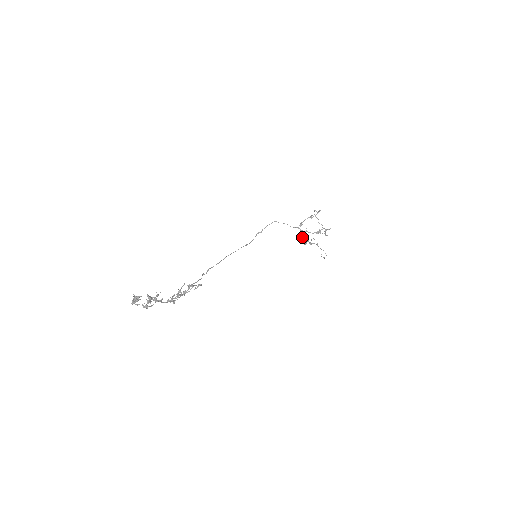
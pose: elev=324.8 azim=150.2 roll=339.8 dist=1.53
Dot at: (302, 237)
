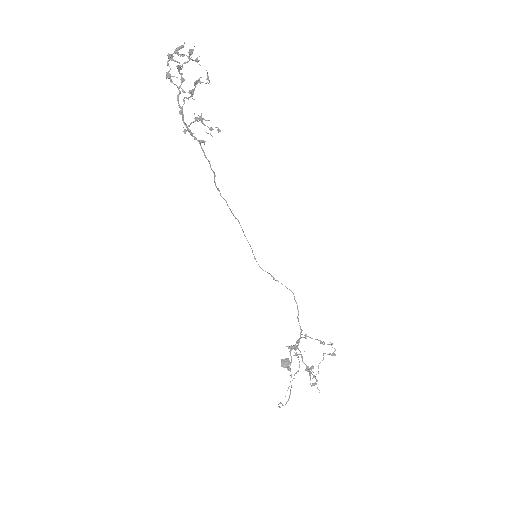
Dot at: (293, 346)
